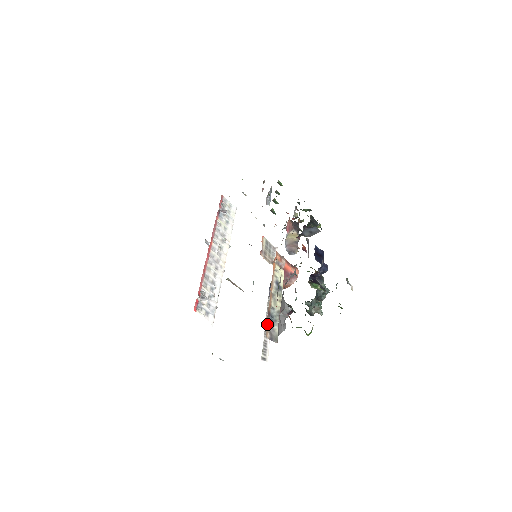
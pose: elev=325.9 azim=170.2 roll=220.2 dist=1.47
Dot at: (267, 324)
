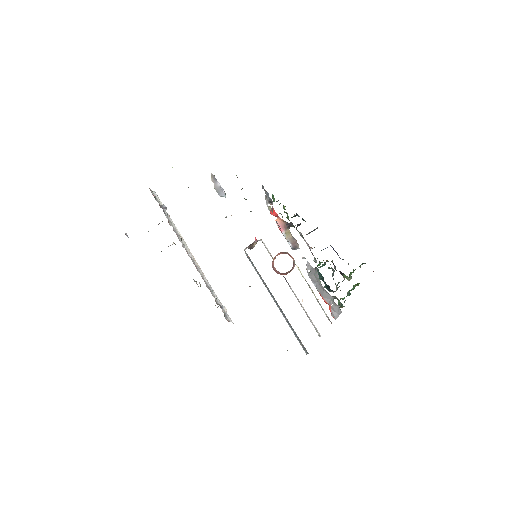
Dot at: occluded
